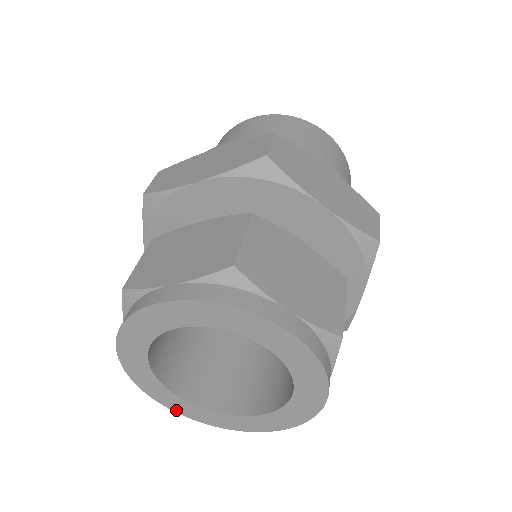
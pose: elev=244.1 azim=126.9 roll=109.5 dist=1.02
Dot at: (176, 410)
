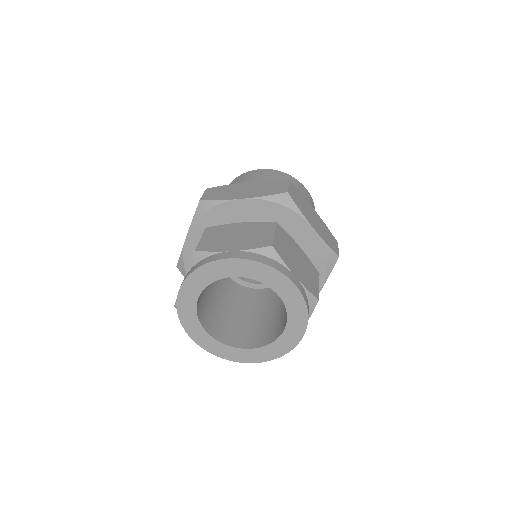
Dot at: (197, 342)
